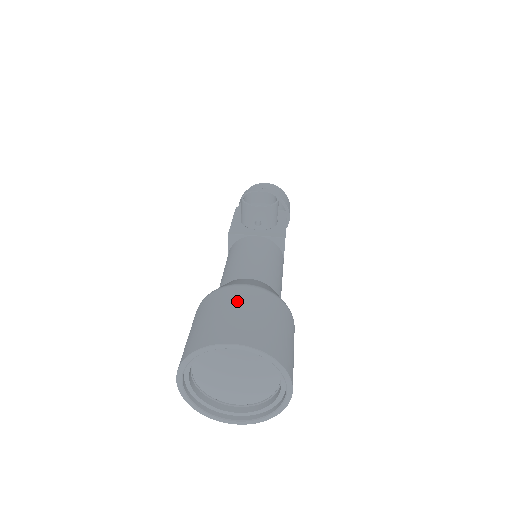
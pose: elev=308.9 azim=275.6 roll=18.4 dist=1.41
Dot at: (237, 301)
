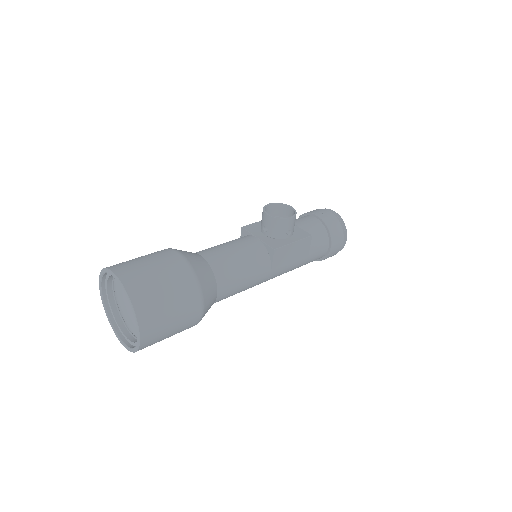
Dot at: (158, 257)
